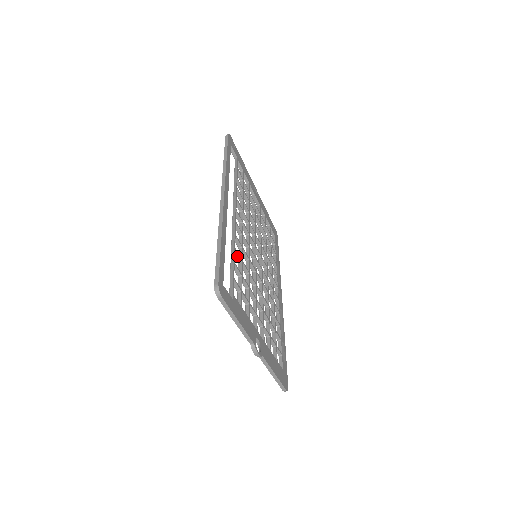
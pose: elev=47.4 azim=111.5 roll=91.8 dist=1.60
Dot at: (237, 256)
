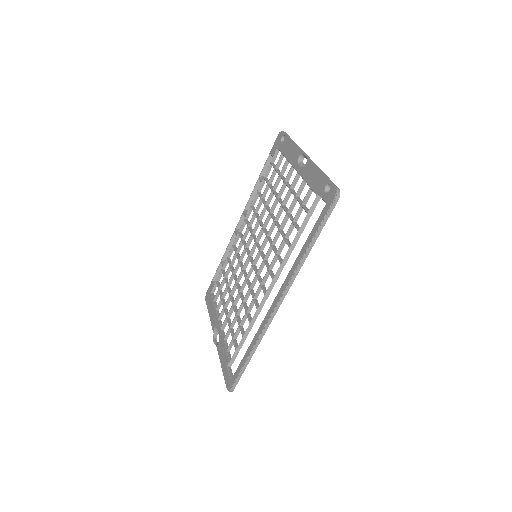
Dot at: (249, 318)
